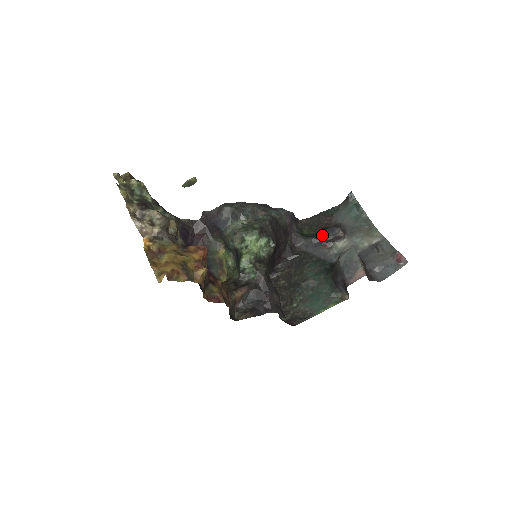
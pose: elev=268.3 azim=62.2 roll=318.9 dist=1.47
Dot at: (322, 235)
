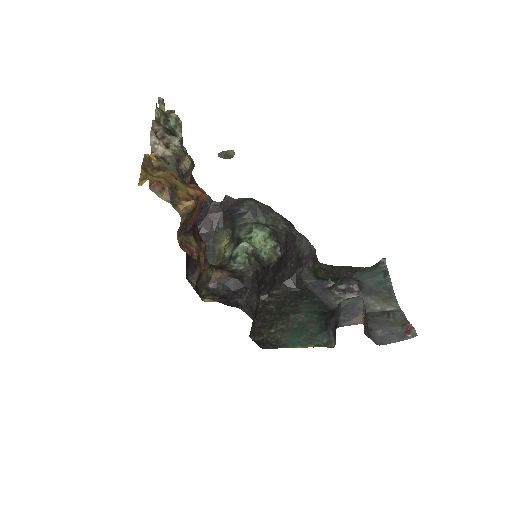
Dot at: (335, 282)
